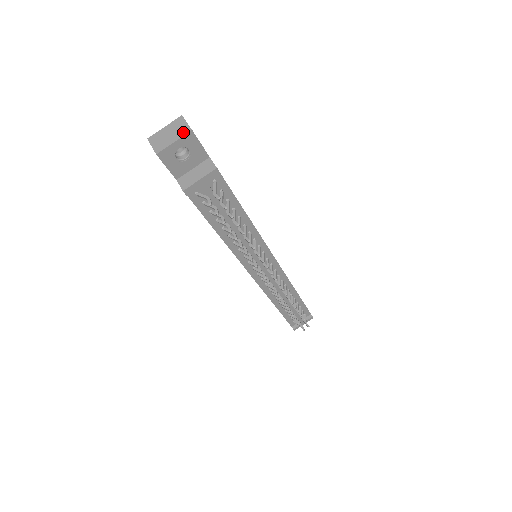
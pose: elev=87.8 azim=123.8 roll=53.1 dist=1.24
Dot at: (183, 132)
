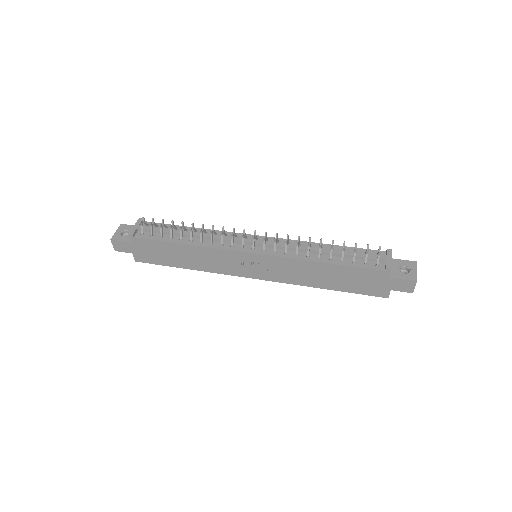
Dot at: (119, 229)
